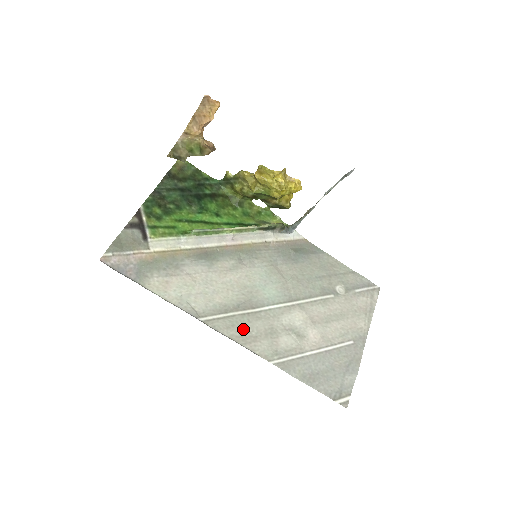
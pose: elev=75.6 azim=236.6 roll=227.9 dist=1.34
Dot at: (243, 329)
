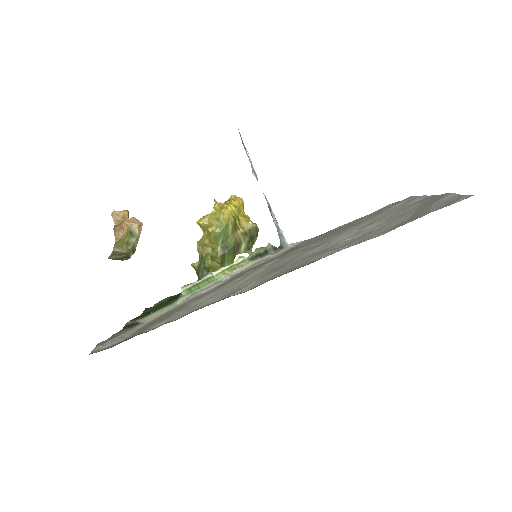
Dot at: (284, 271)
